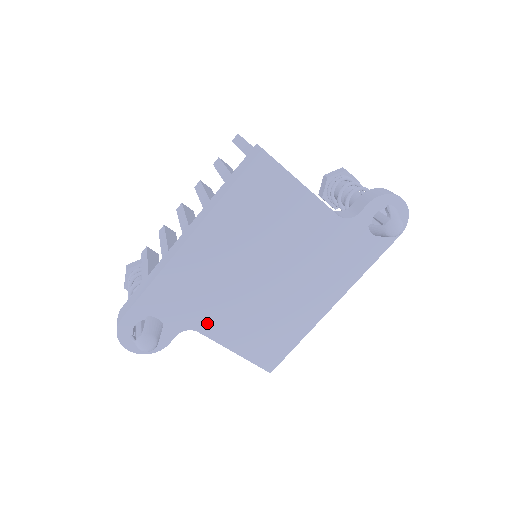
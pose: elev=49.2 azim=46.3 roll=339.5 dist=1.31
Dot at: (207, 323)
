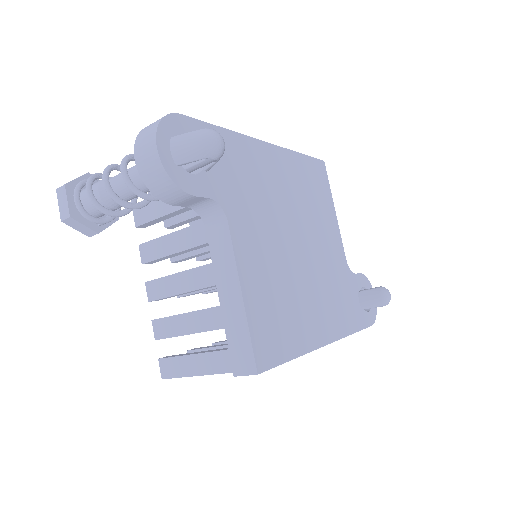
Dot at: (240, 224)
